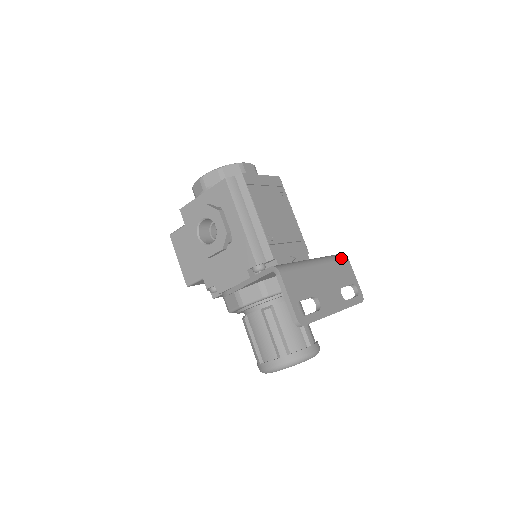
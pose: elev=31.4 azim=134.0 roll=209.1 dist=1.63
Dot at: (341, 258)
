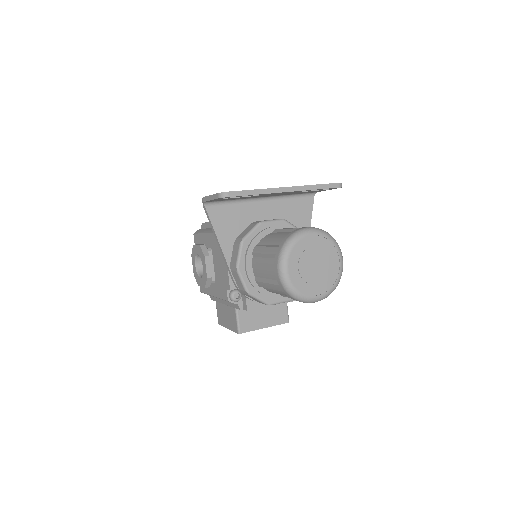
Dot at: occluded
